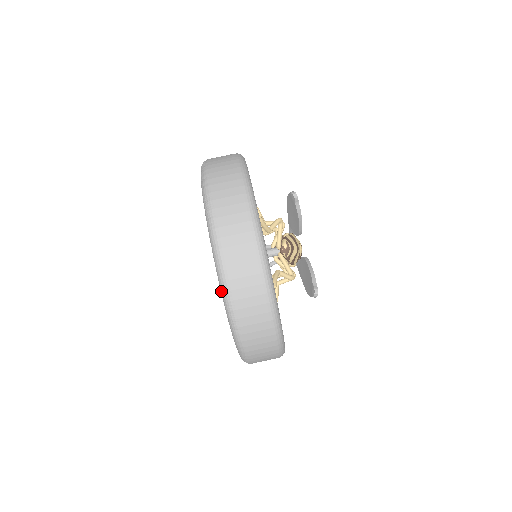
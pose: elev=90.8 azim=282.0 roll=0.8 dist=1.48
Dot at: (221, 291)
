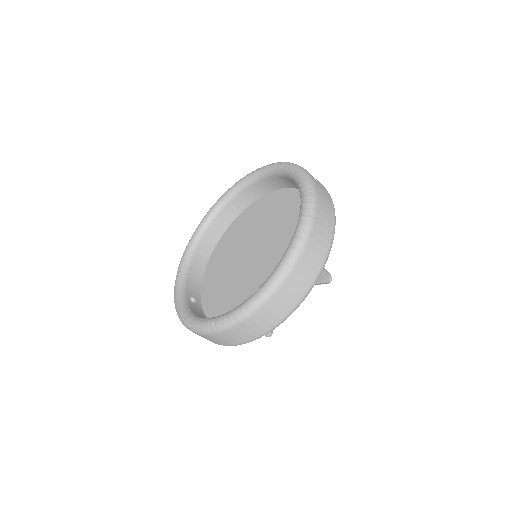
Dot at: (235, 314)
